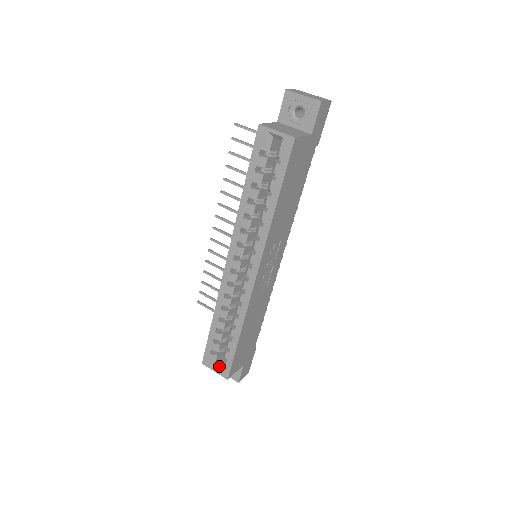
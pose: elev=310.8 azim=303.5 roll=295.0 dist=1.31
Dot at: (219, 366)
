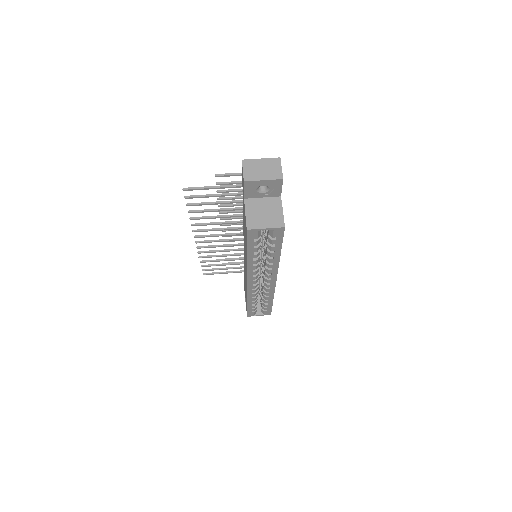
Dot at: (260, 312)
